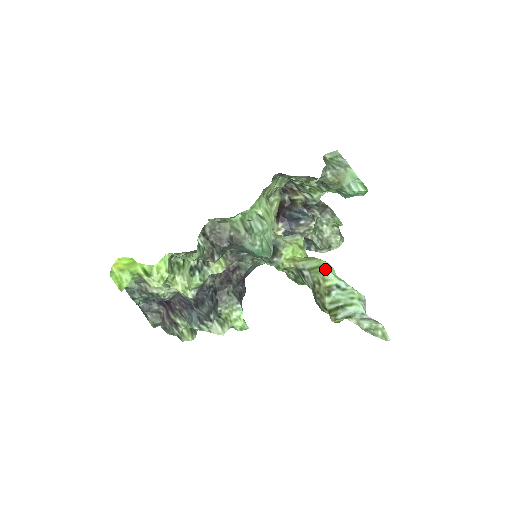
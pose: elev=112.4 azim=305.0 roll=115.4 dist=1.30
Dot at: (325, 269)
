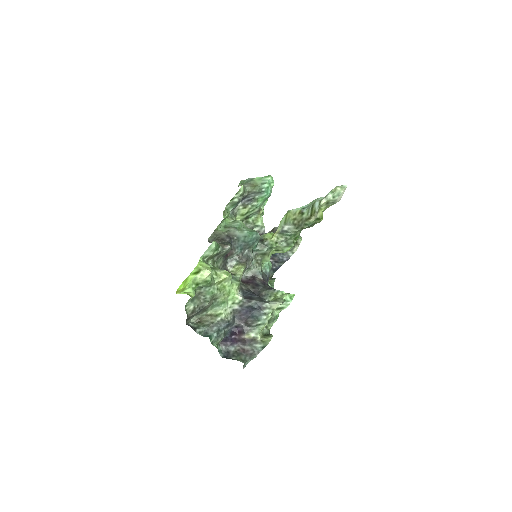
Dot at: (290, 212)
